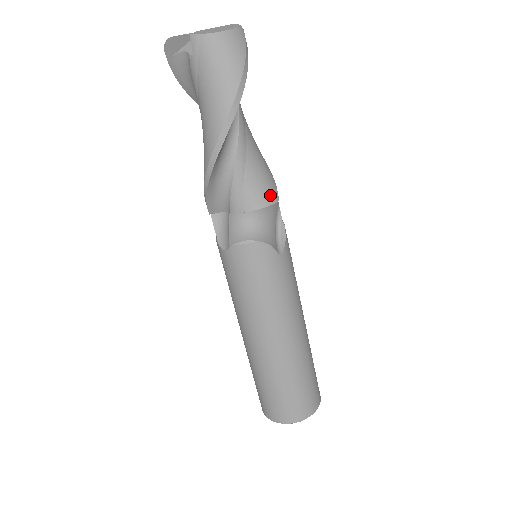
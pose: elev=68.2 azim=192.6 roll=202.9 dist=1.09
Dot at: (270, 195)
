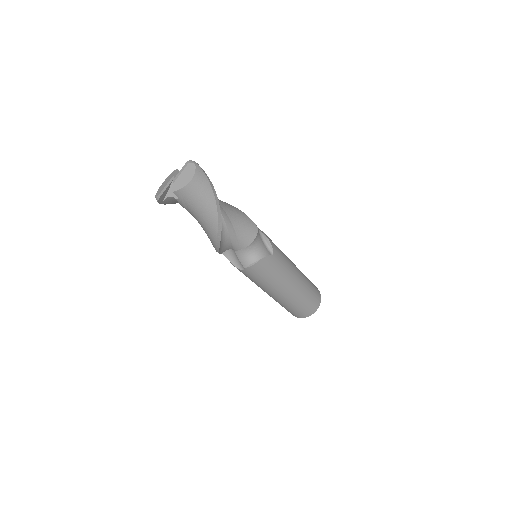
Dot at: (253, 231)
